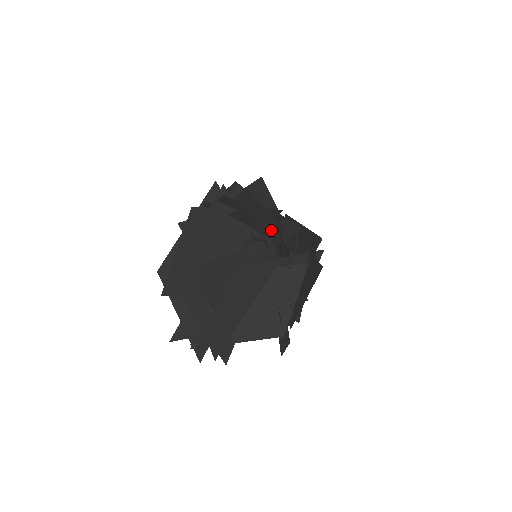
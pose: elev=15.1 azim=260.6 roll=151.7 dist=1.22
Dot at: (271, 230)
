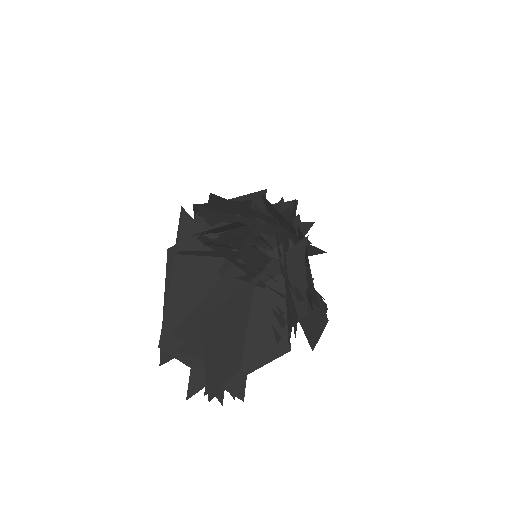
Dot at: occluded
